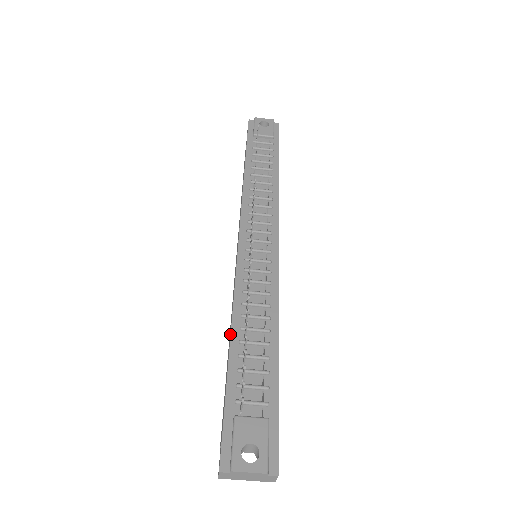
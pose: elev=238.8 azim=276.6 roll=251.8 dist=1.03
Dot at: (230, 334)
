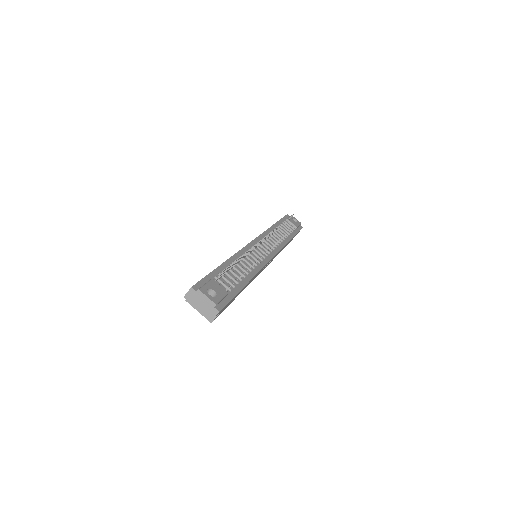
Dot at: (227, 260)
